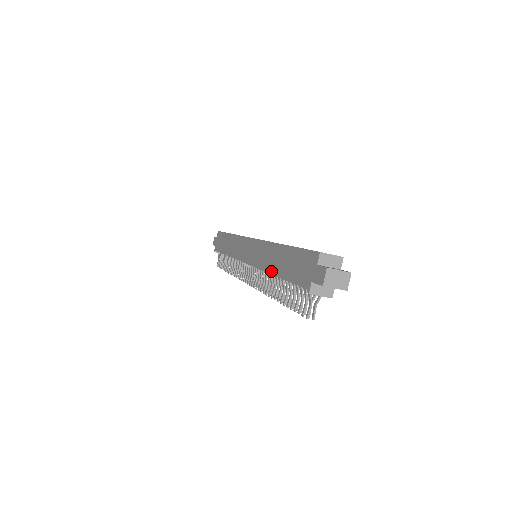
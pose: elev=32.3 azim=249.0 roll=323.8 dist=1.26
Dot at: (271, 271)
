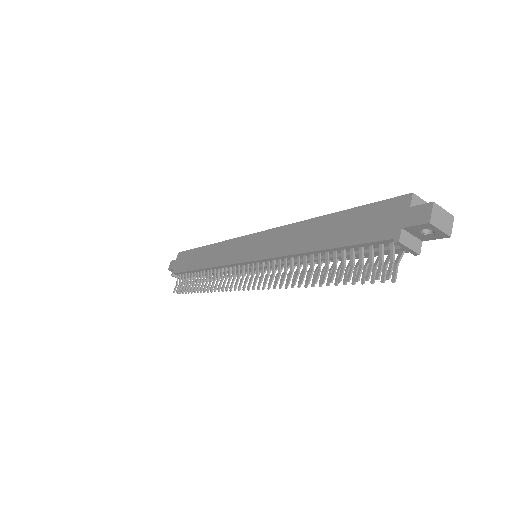
Dot at: (304, 249)
